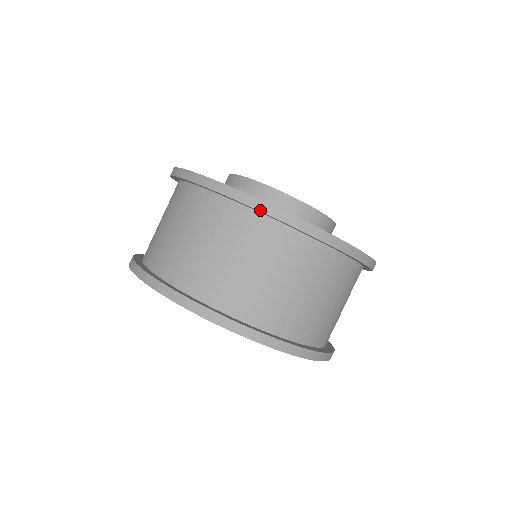
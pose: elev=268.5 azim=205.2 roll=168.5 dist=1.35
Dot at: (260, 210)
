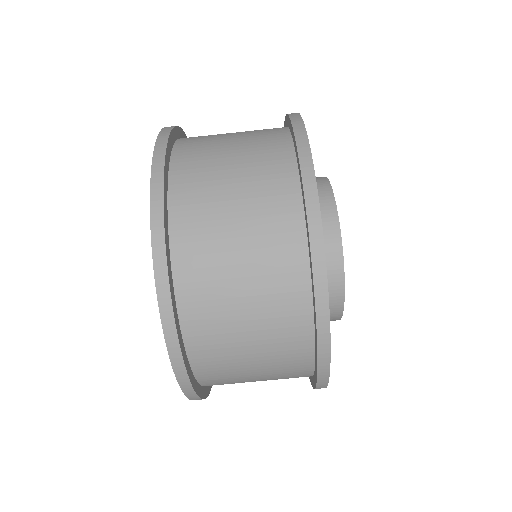
Dot at: (318, 379)
